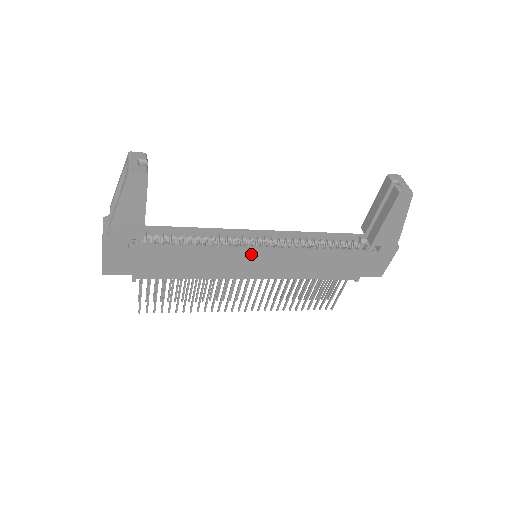
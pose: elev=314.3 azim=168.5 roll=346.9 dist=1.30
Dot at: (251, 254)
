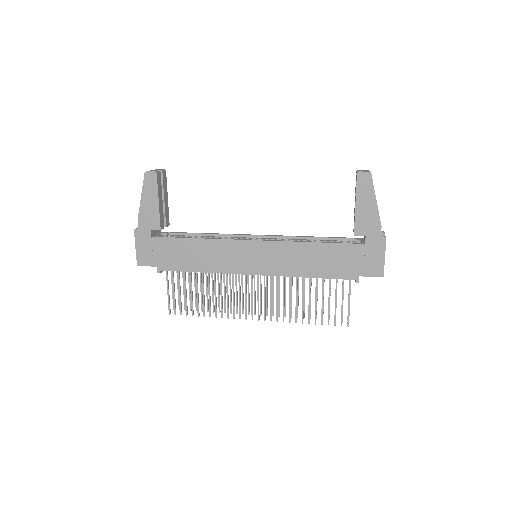
Dot at: (244, 246)
